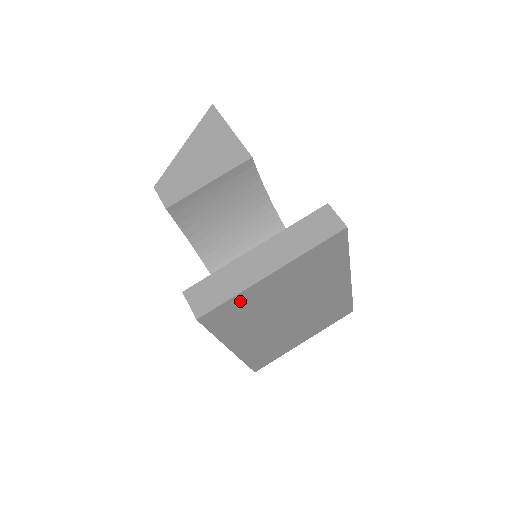
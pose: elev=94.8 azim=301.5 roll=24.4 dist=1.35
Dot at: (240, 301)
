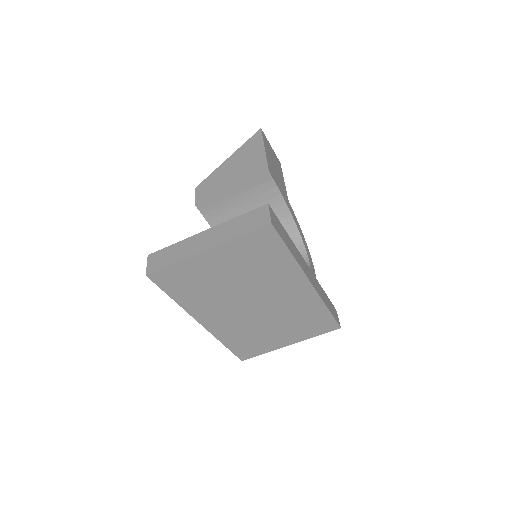
Dot at: (184, 270)
